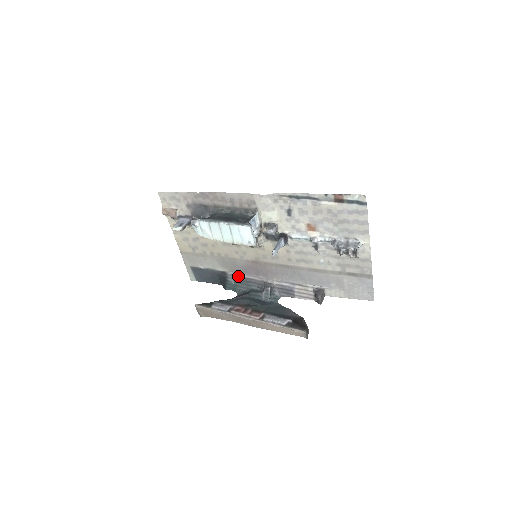
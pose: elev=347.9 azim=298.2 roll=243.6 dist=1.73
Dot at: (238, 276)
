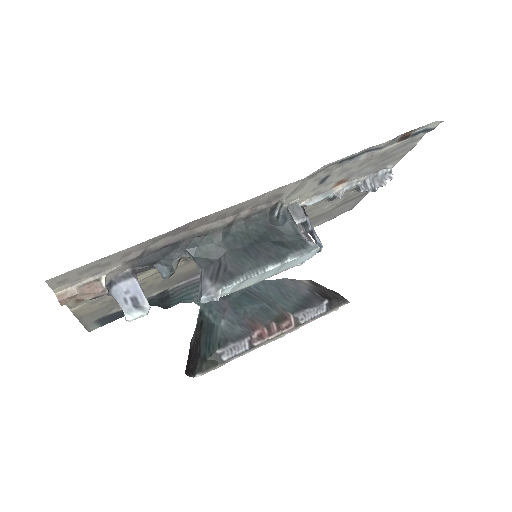
Dot at: (188, 282)
